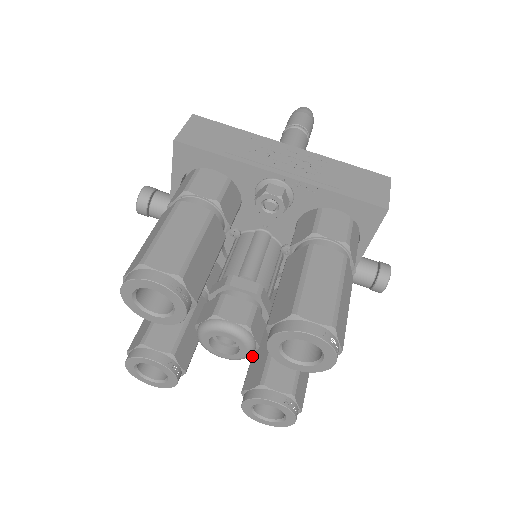
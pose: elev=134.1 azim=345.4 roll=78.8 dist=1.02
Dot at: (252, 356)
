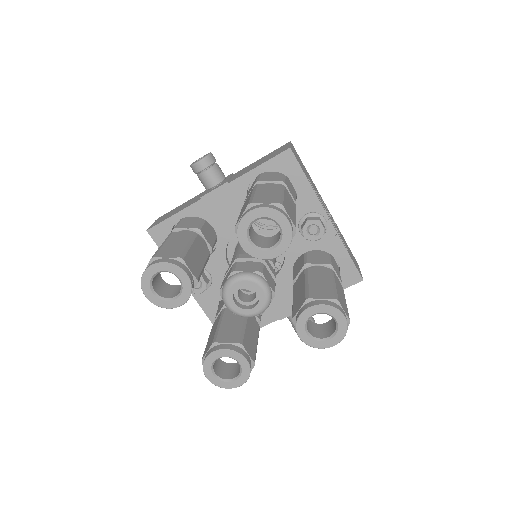
Dot at: (221, 323)
